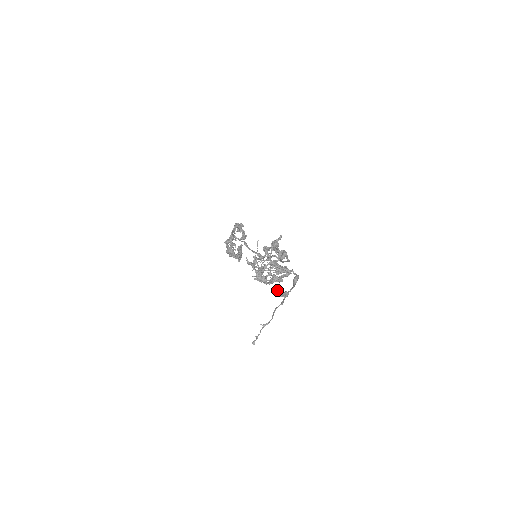
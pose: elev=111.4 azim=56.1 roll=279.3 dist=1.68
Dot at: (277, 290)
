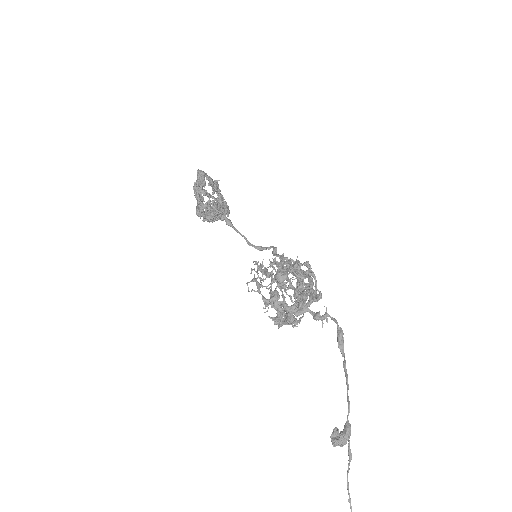
Dot at: (334, 441)
